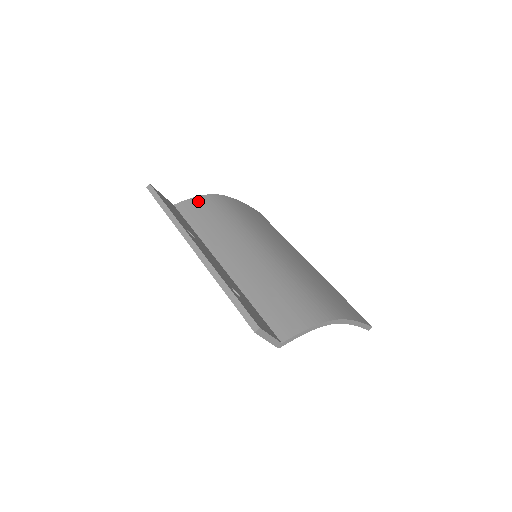
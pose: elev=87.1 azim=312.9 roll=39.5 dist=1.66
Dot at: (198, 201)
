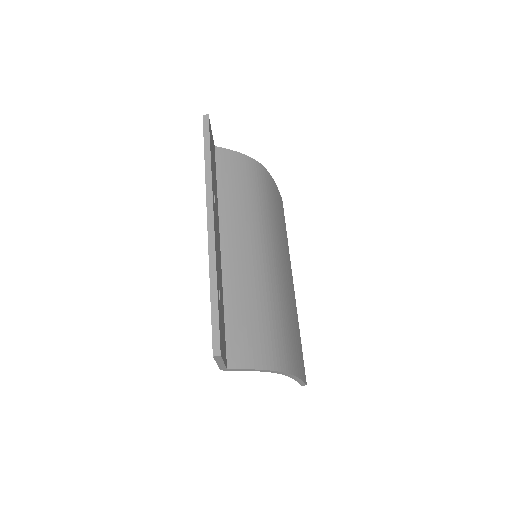
Dot at: (239, 159)
